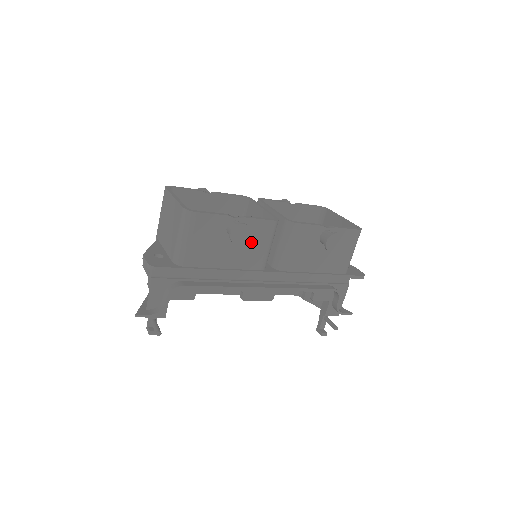
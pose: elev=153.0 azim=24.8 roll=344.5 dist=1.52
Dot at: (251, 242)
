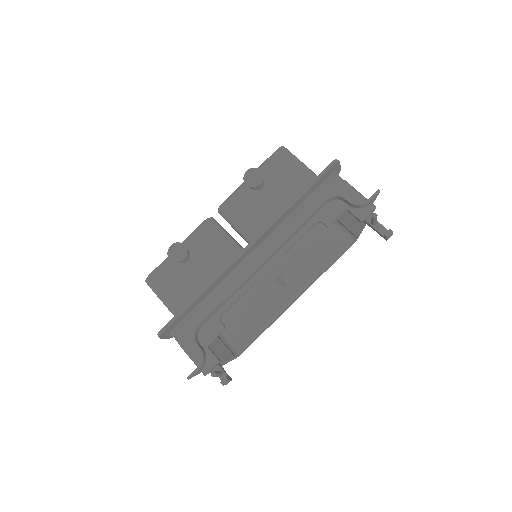
Dot at: (205, 250)
